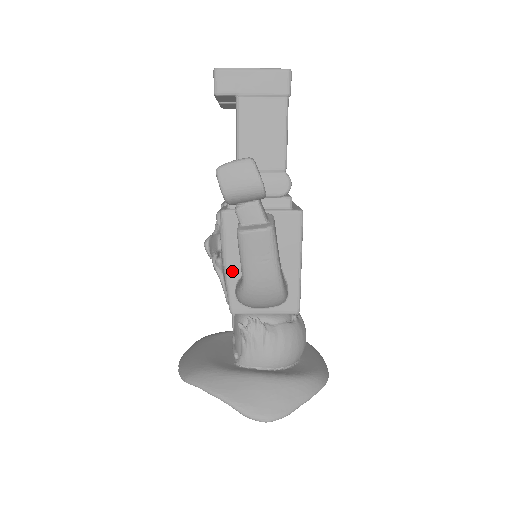
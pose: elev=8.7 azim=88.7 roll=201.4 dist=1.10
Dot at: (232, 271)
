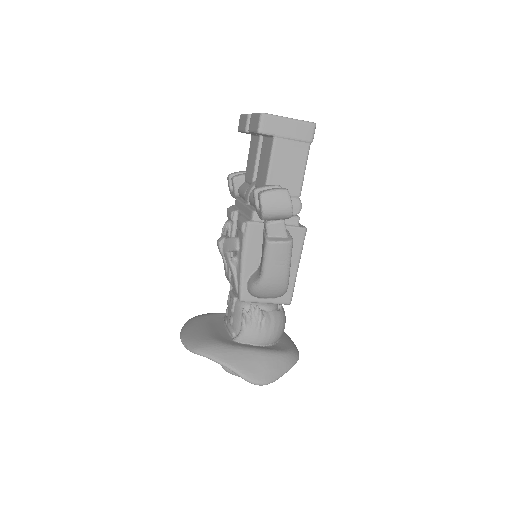
Dot at: (247, 268)
